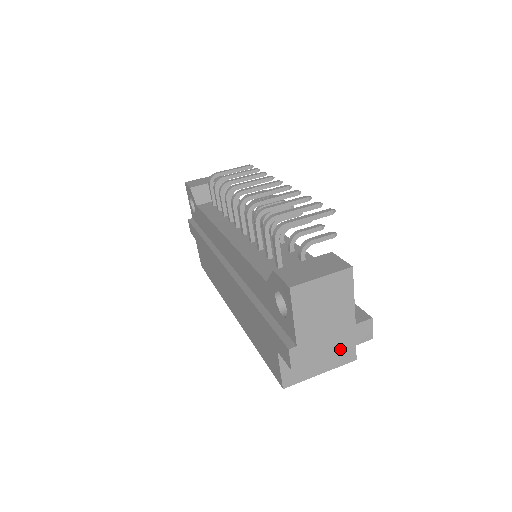
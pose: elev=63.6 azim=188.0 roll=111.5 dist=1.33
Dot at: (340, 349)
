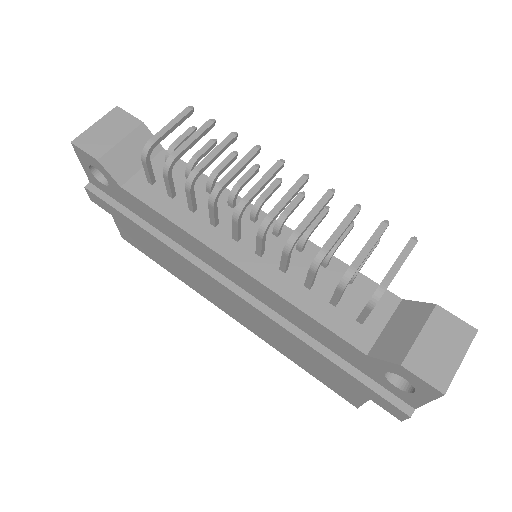
Dot at: occluded
